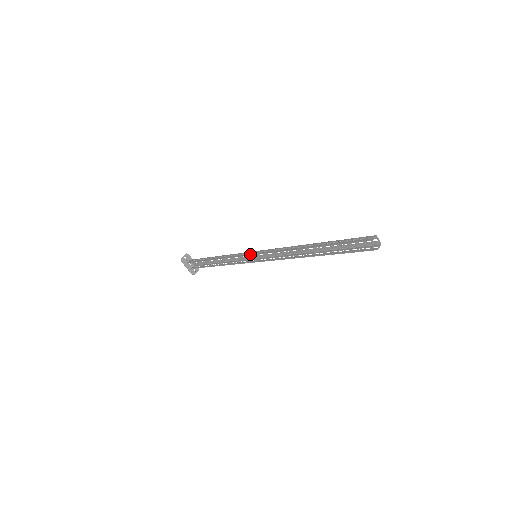
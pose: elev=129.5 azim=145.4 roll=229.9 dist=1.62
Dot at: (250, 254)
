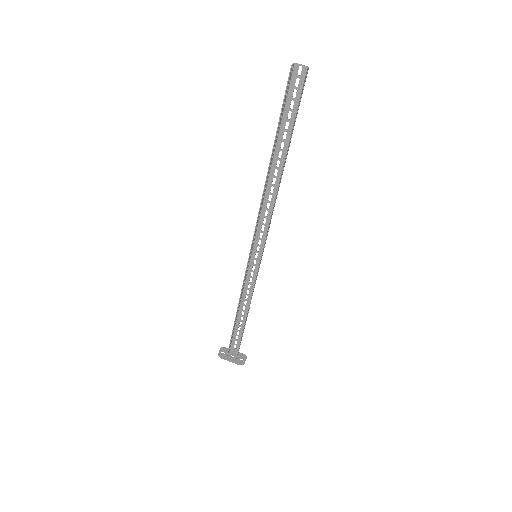
Dot at: (248, 258)
